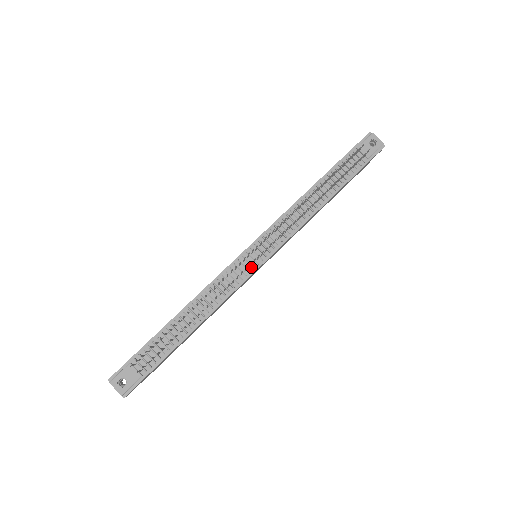
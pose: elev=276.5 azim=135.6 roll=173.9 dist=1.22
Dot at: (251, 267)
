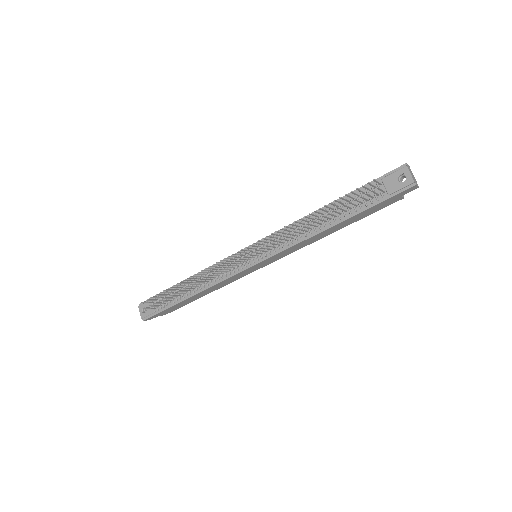
Dot at: (244, 265)
